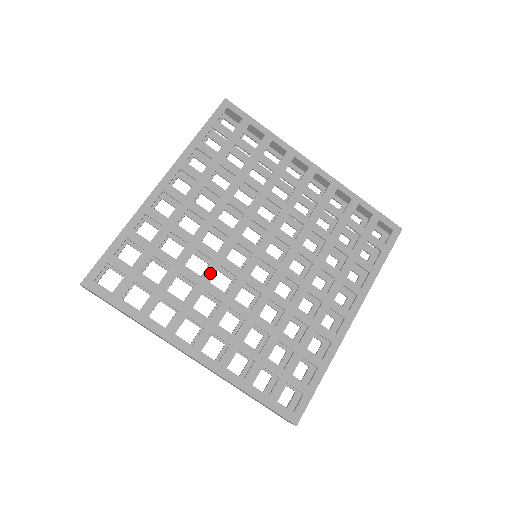
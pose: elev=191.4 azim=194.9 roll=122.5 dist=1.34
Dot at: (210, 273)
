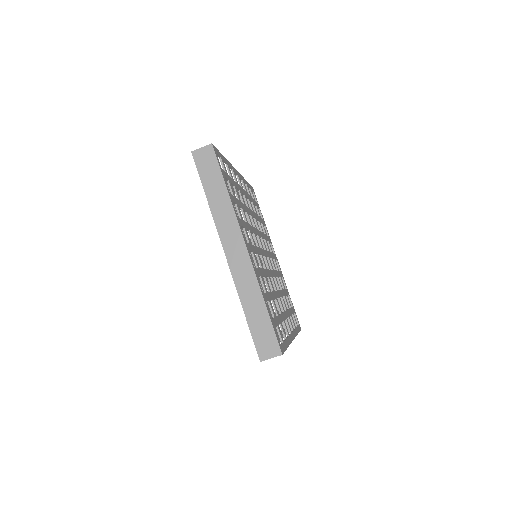
Dot at: (251, 228)
